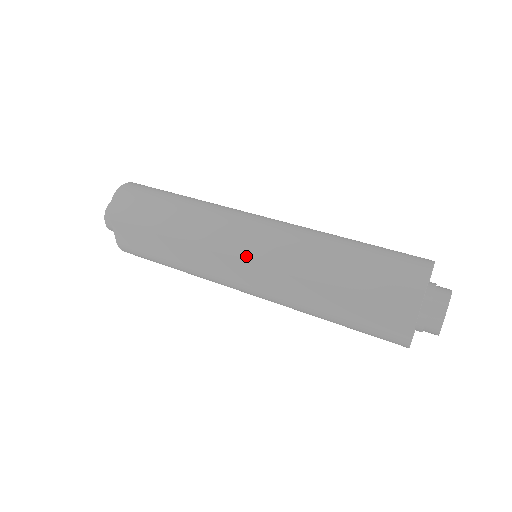
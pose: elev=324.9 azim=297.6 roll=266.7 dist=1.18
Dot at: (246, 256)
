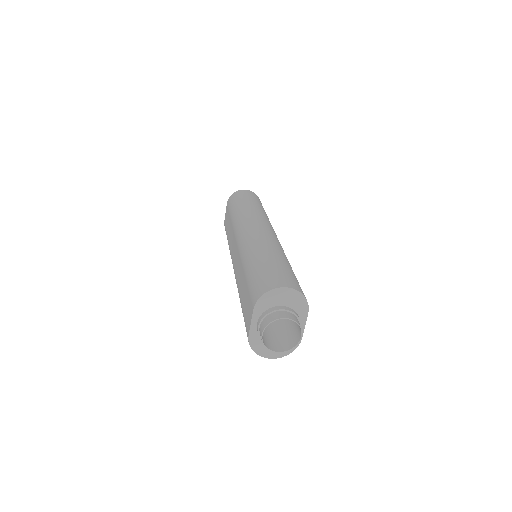
Dot at: (238, 241)
